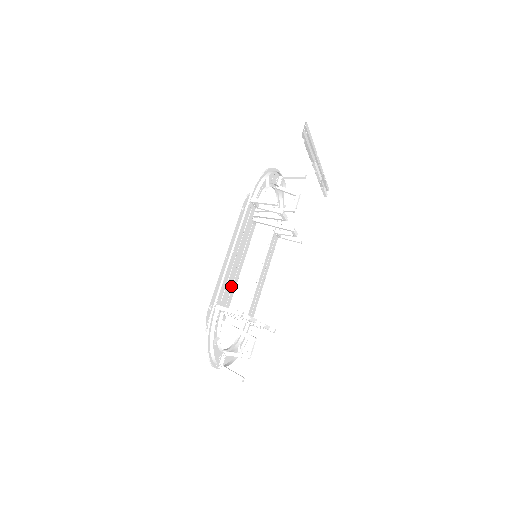
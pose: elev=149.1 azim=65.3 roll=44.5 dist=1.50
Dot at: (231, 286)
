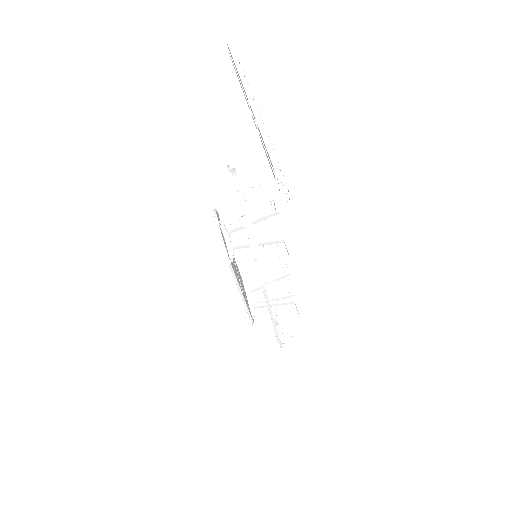
Dot at: (239, 274)
